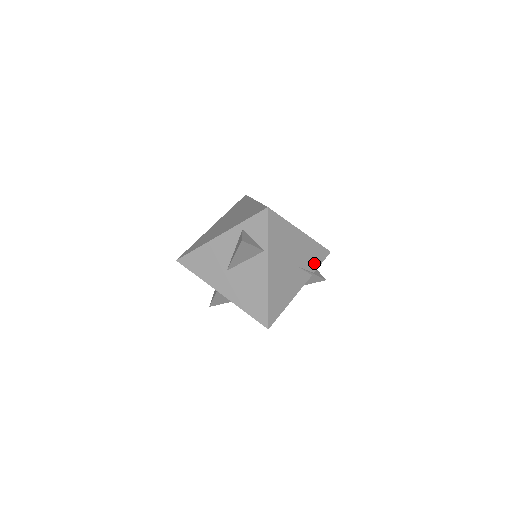
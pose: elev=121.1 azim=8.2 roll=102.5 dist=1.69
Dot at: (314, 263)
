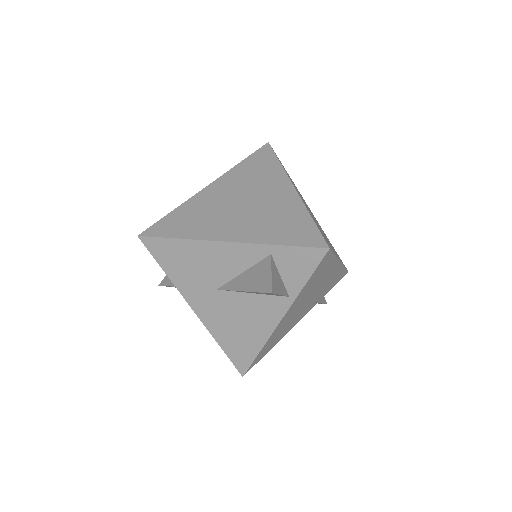
Dot at: (327, 290)
